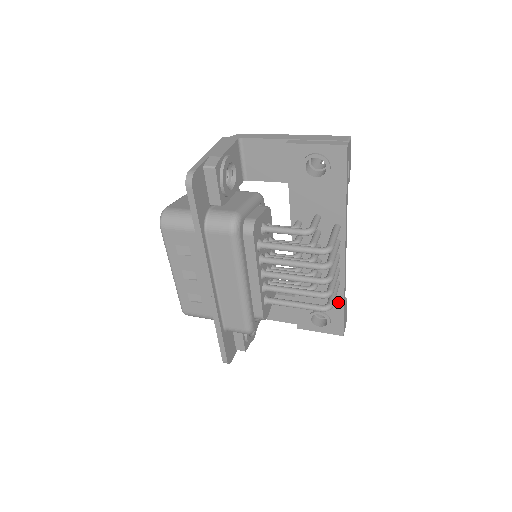
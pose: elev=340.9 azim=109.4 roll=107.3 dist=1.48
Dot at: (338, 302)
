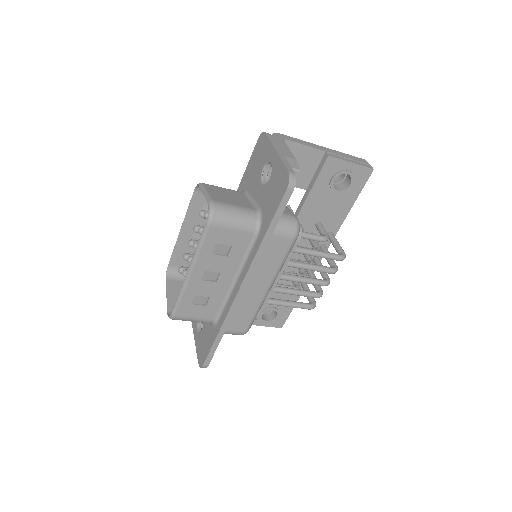
Dot at: (294, 298)
